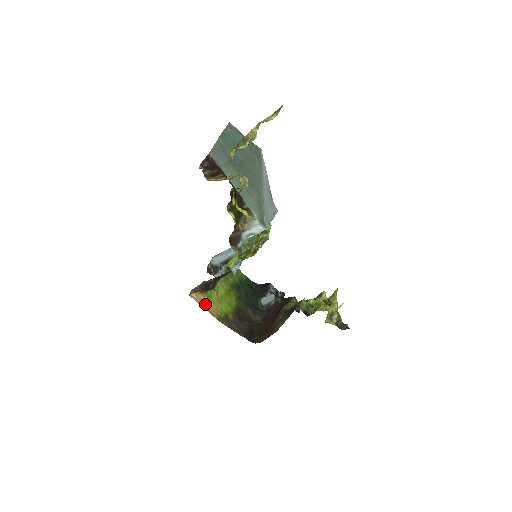
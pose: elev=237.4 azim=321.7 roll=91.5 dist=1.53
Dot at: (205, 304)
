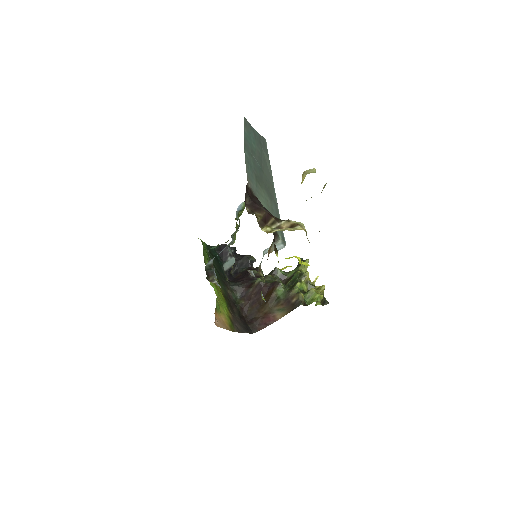
Dot at: (221, 322)
